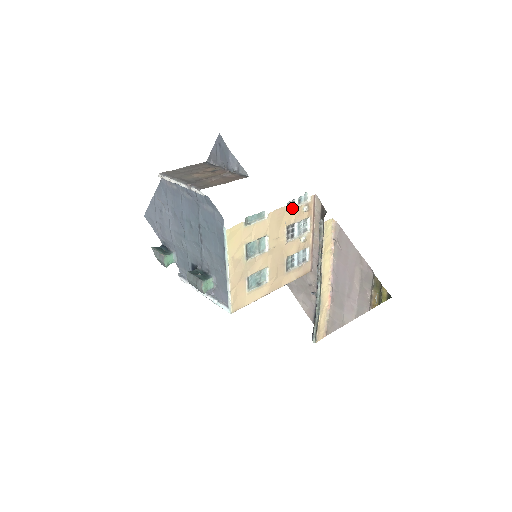
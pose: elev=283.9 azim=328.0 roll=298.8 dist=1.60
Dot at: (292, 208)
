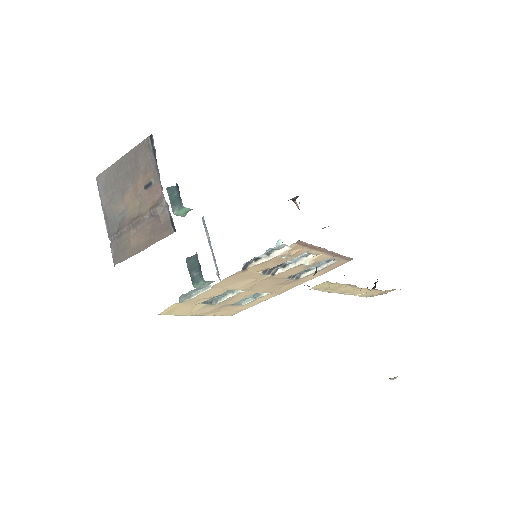
Dot at: (257, 264)
